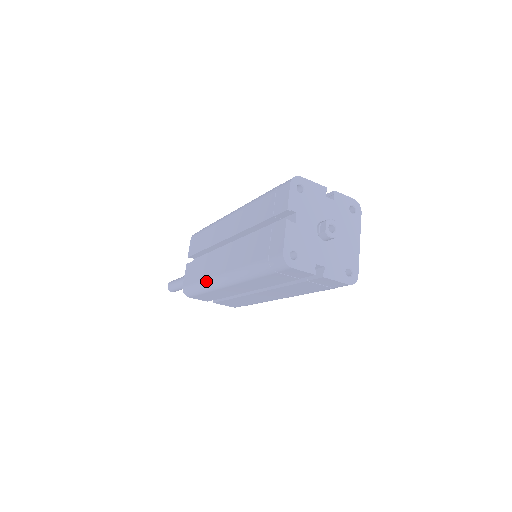
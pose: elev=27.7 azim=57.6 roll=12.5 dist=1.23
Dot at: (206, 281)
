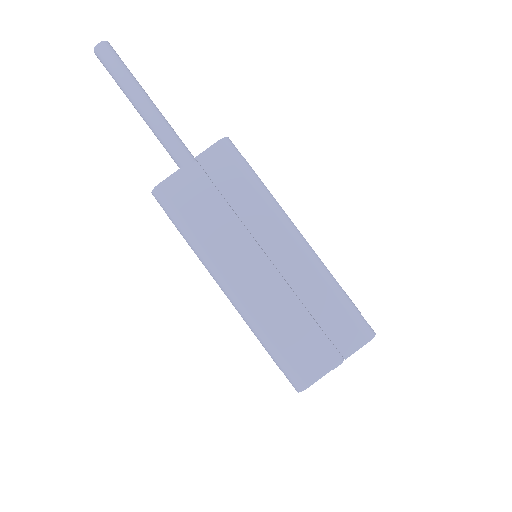
Dot at: (203, 249)
